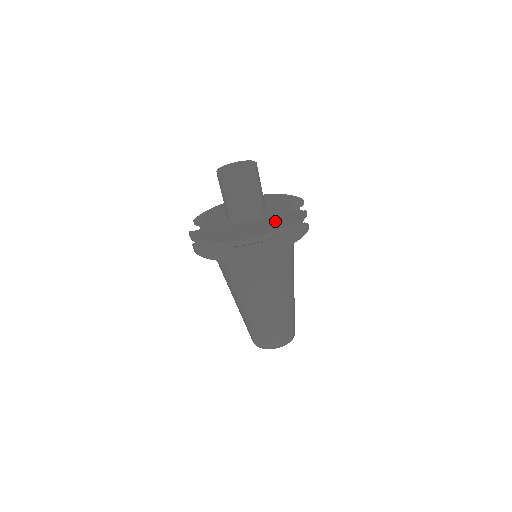
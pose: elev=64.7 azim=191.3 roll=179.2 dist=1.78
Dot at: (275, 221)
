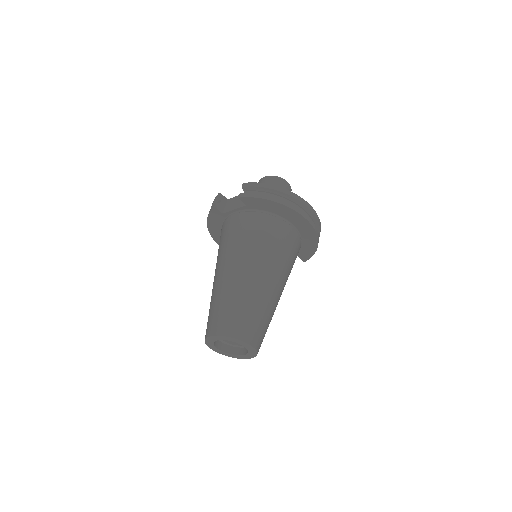
Dot at: occluded
